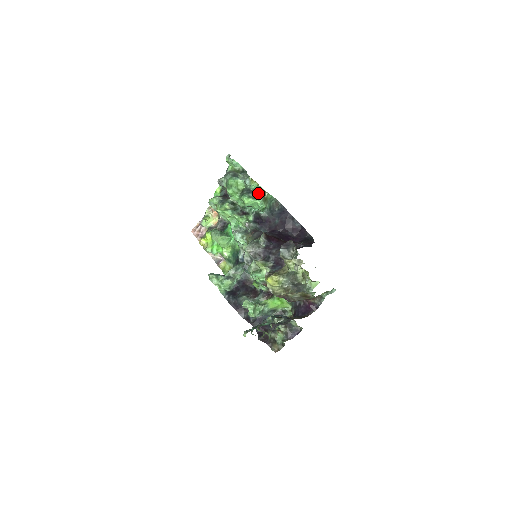
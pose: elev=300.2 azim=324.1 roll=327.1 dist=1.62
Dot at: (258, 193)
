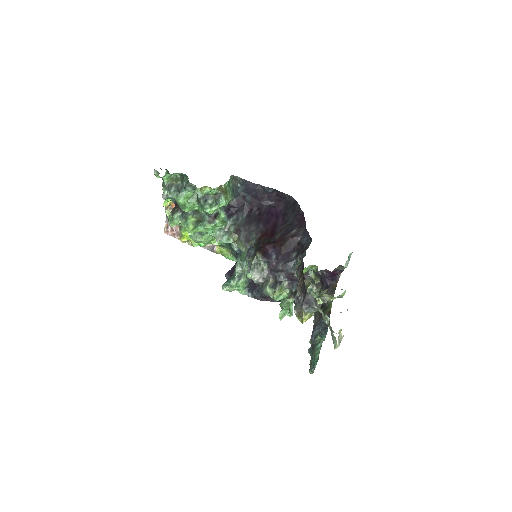
Dot at: (215, 194)
